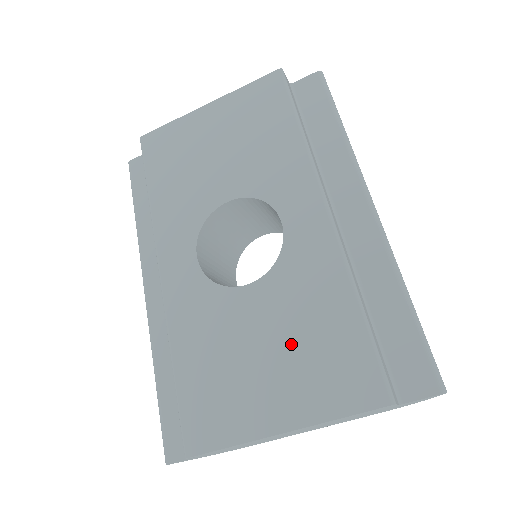
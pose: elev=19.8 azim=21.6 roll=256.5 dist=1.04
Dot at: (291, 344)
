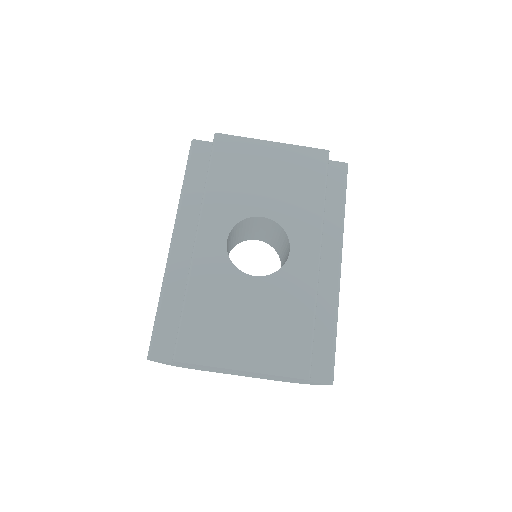
Dot at: (267, 324)
